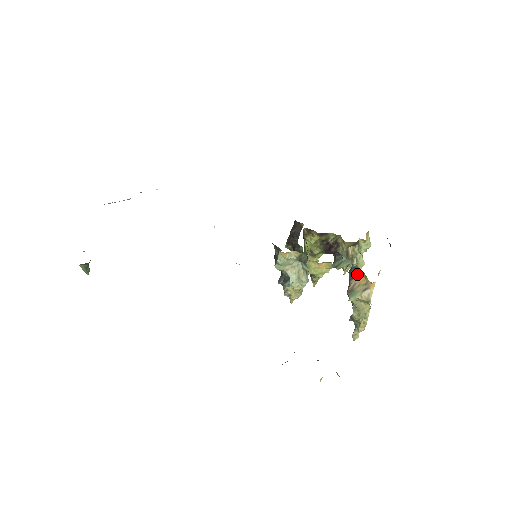
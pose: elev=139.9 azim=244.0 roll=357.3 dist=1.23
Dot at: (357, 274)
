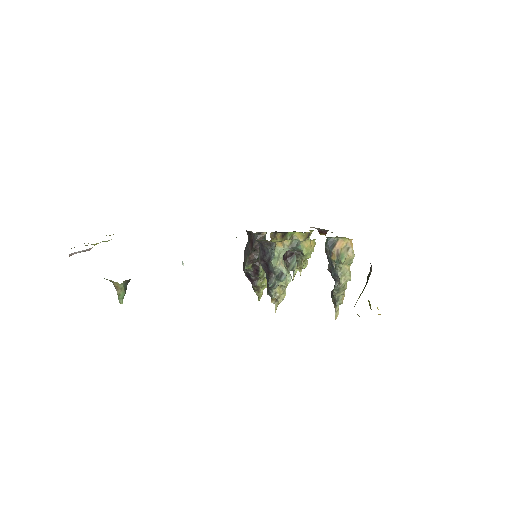
Dot at: (334, 243)
